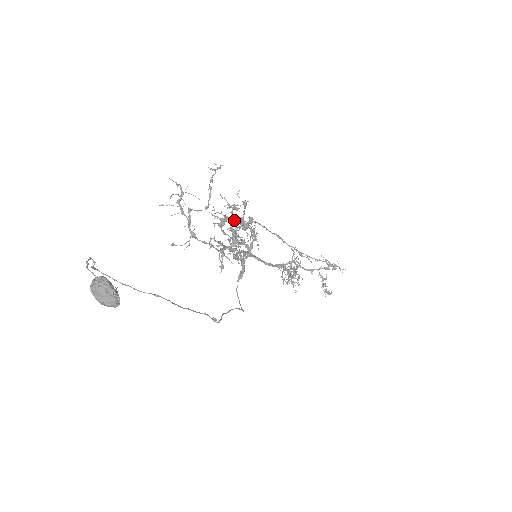
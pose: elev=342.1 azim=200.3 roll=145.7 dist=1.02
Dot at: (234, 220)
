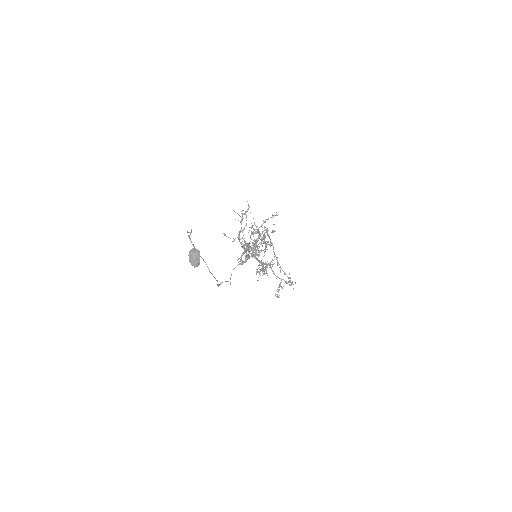
Dot at: occluded
